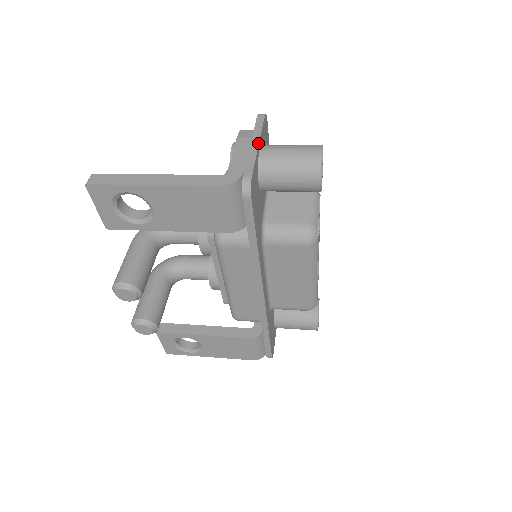
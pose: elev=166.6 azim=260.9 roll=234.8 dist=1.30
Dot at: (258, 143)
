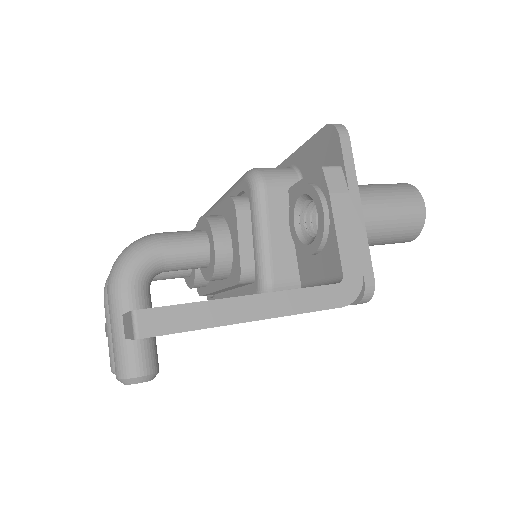
Dot at: (361, 206)
